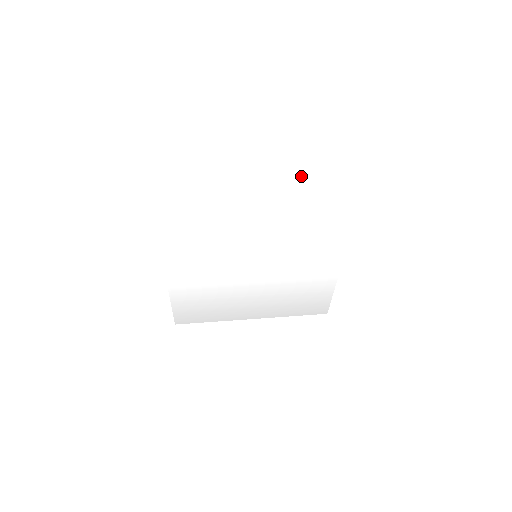
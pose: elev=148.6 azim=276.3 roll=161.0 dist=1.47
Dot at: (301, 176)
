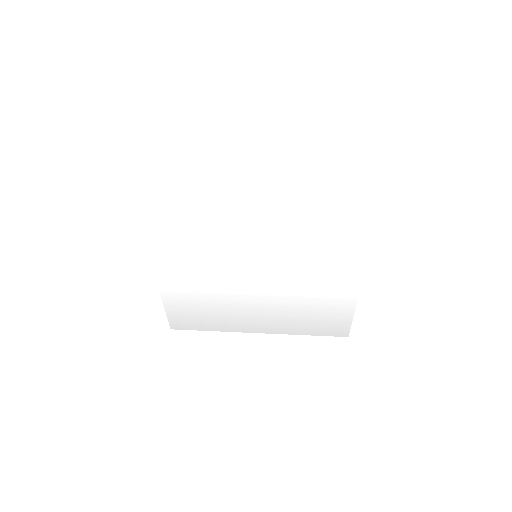
Dot at: (304, 155)
